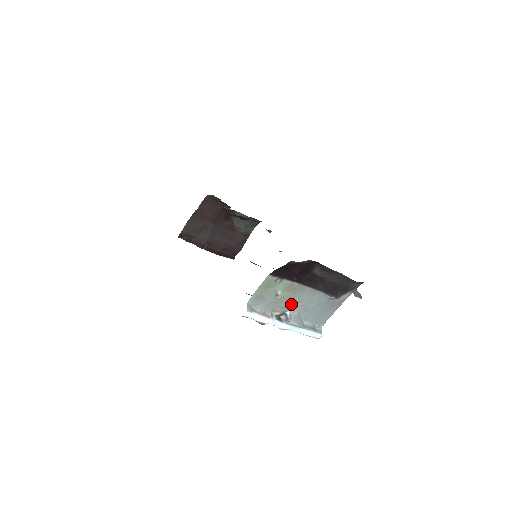
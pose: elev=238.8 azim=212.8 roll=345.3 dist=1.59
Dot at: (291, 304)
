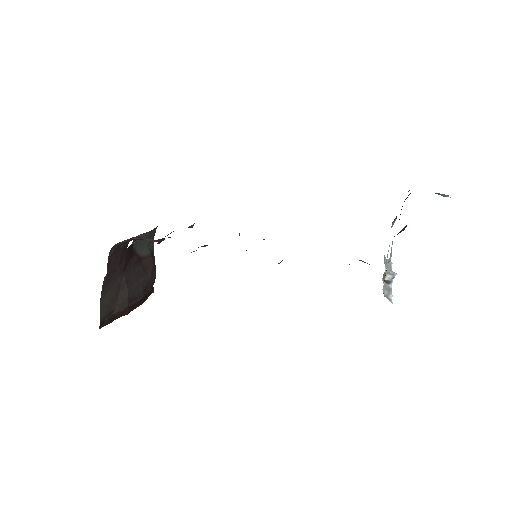
Dot at: occluded
